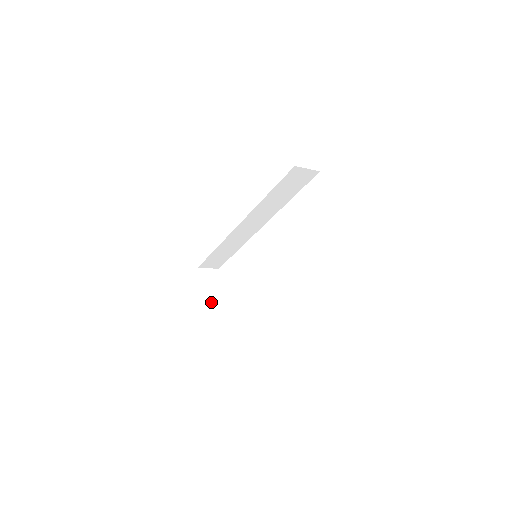
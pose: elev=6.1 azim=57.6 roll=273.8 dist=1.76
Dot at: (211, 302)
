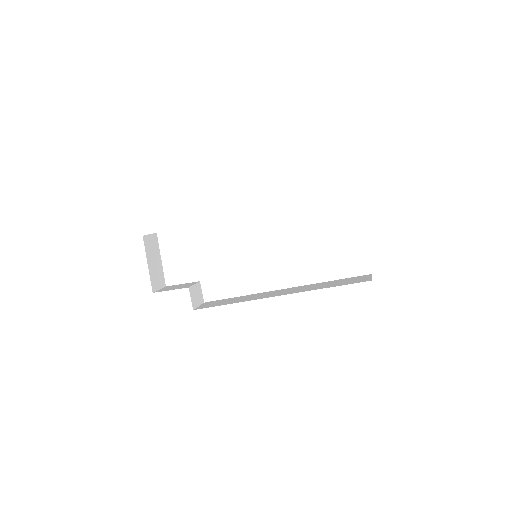
Dot at: (156, 278)
